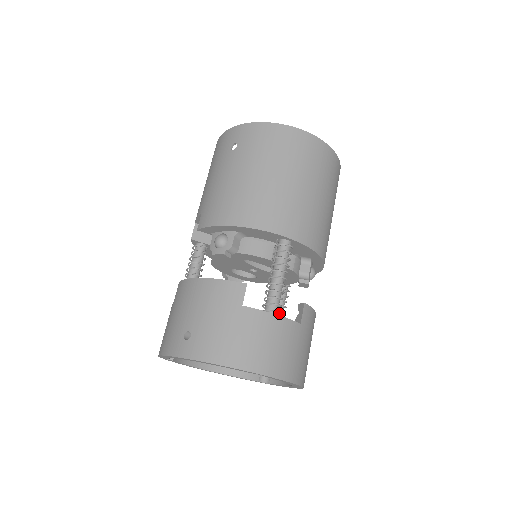
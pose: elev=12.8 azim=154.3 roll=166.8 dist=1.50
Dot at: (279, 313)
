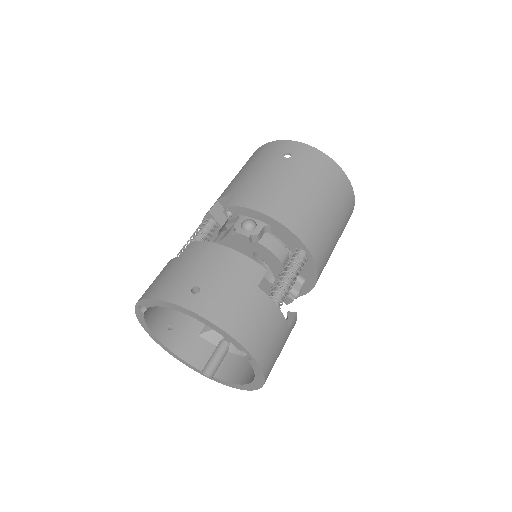
Dot at: occluded
